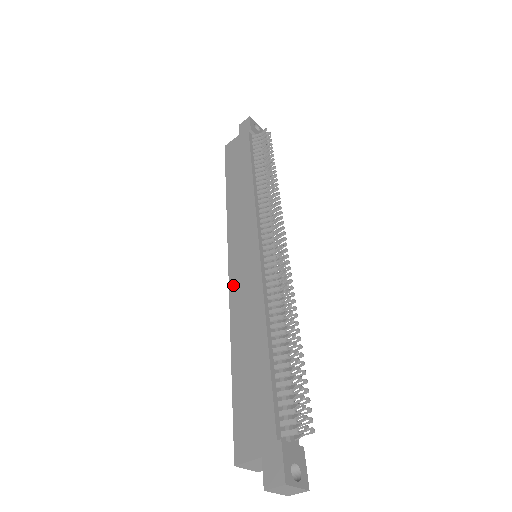
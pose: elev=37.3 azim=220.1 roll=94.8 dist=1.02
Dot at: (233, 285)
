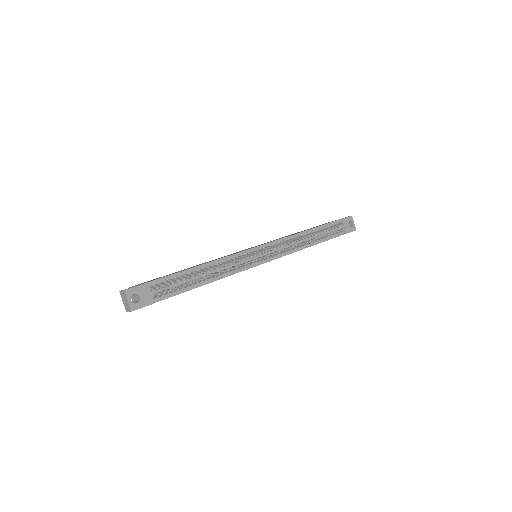
Dot at: occluded
